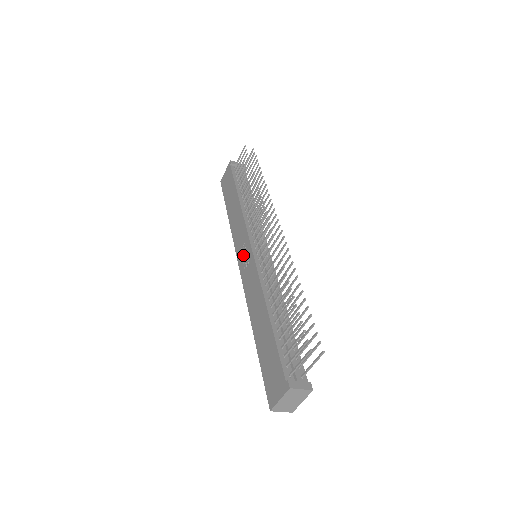
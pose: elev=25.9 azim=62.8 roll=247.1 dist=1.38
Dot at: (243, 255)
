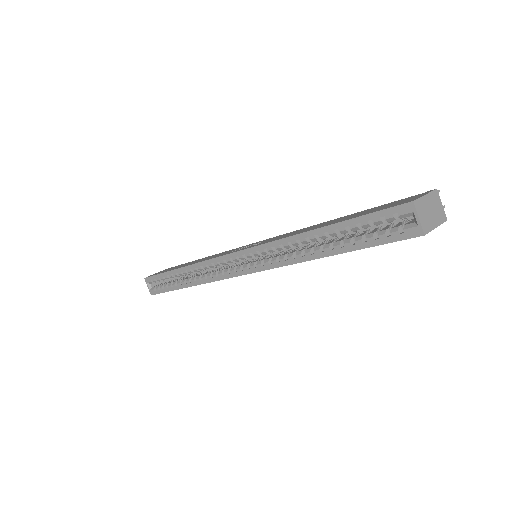
Dot at: occluded
